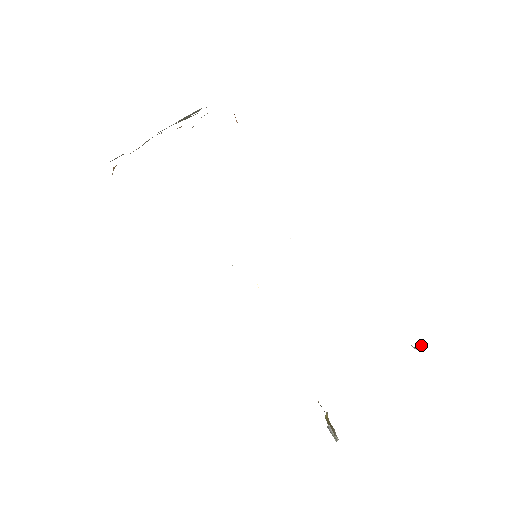
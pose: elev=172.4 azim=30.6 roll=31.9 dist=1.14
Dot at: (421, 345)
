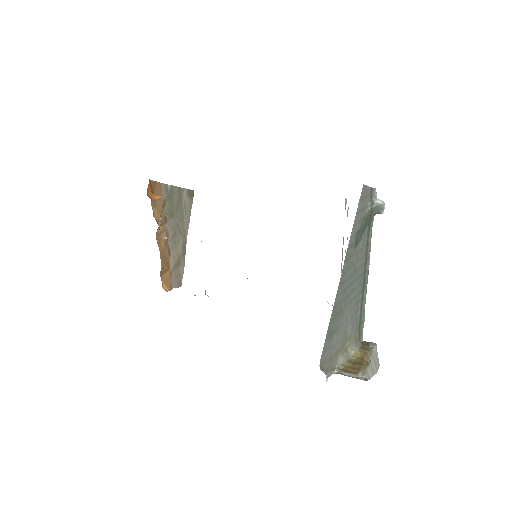
Dot at: (378, 206)
